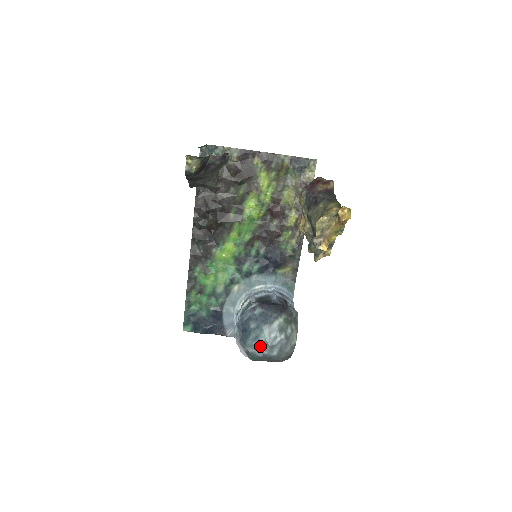
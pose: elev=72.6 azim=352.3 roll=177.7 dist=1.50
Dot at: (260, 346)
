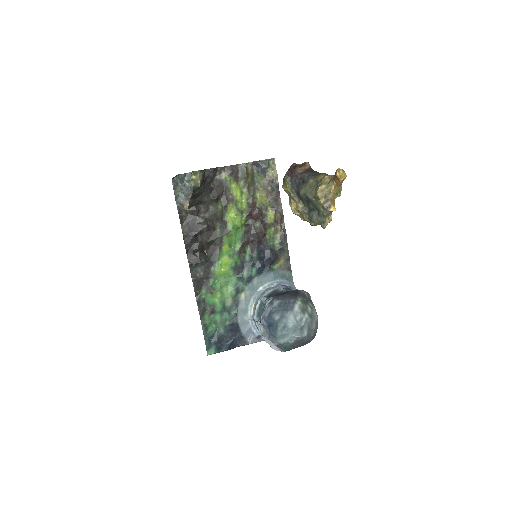
Dot at: (290, 332)
